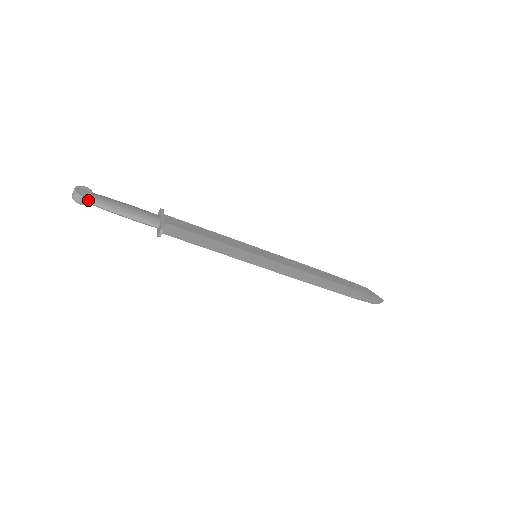
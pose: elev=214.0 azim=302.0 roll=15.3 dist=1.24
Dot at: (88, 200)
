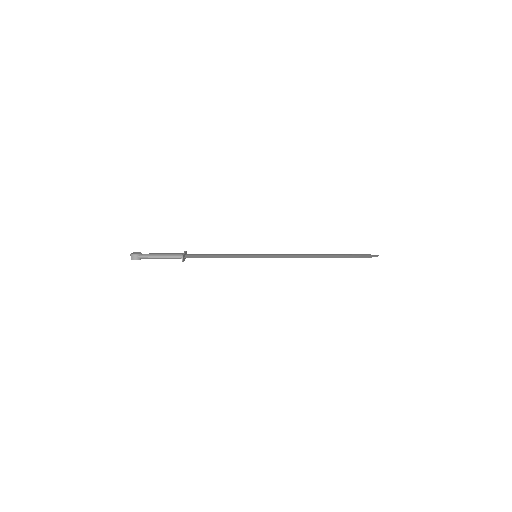
Dot at: (138, 256)
